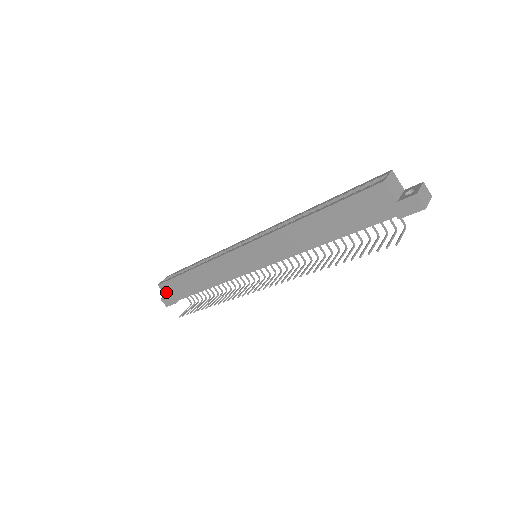
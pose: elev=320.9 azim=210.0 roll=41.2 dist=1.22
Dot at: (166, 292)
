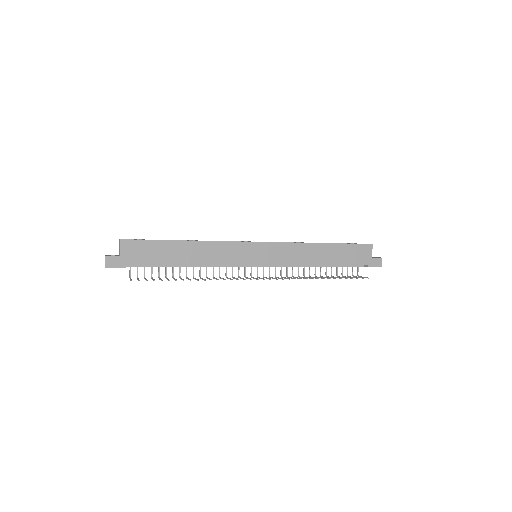
Dot at: (125, 251)
